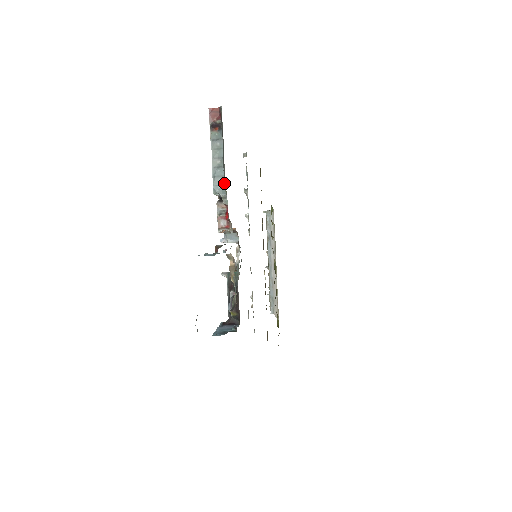
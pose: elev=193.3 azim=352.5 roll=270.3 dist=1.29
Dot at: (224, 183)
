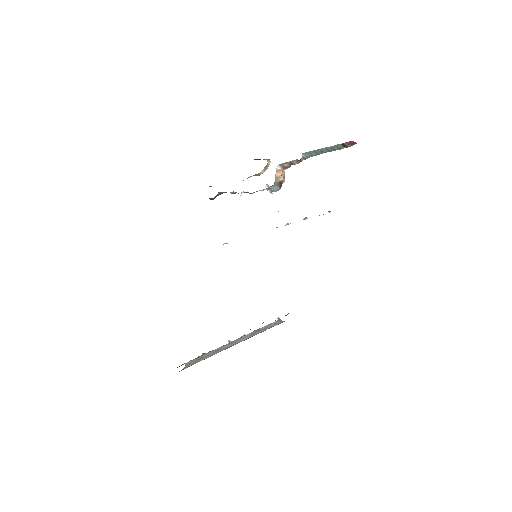
Dot at: occluded
